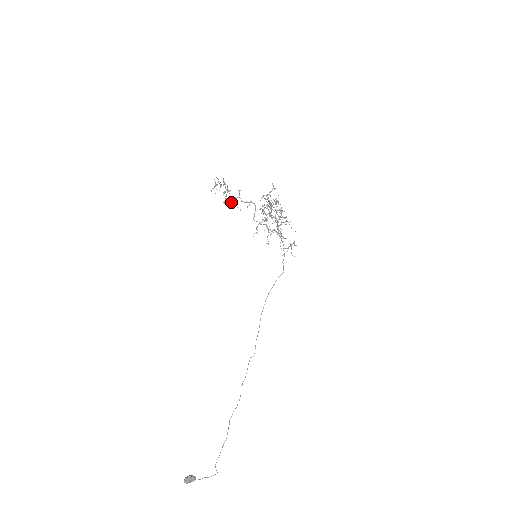
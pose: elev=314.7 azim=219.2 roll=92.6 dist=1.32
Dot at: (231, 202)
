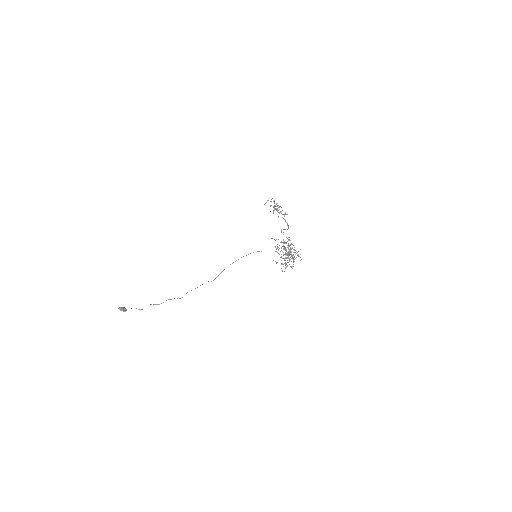
Dot at: occluded
